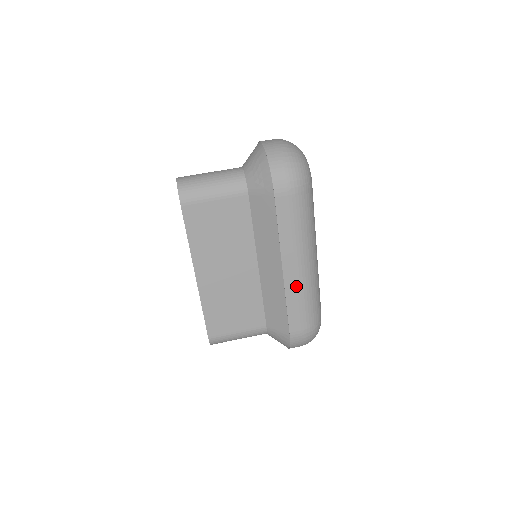
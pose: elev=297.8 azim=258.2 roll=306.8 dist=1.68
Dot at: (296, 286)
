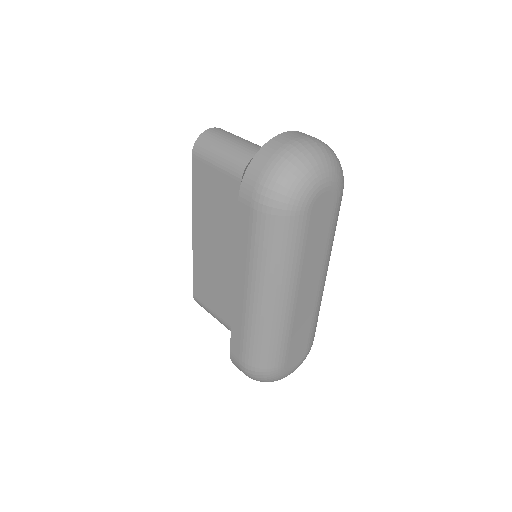
Dot at: (242, 312)
